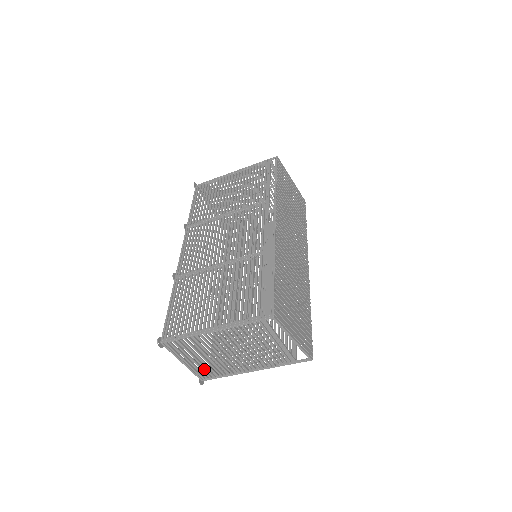
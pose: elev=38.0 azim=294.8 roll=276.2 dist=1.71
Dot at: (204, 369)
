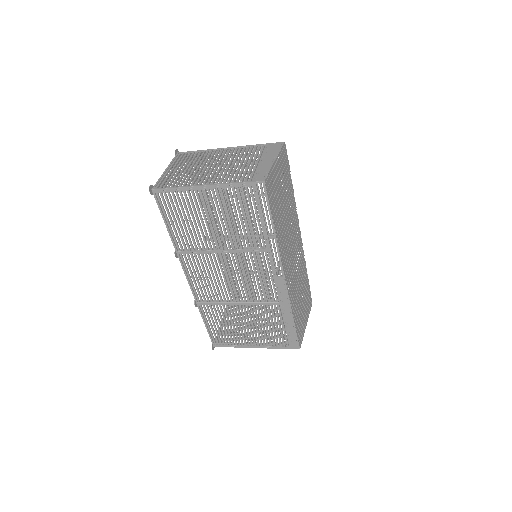
Dot at: occluded
